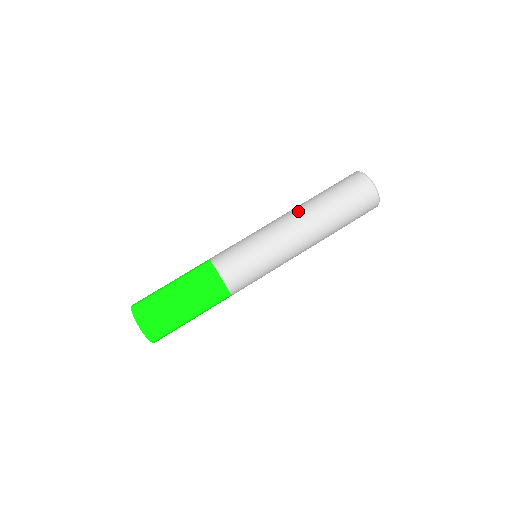
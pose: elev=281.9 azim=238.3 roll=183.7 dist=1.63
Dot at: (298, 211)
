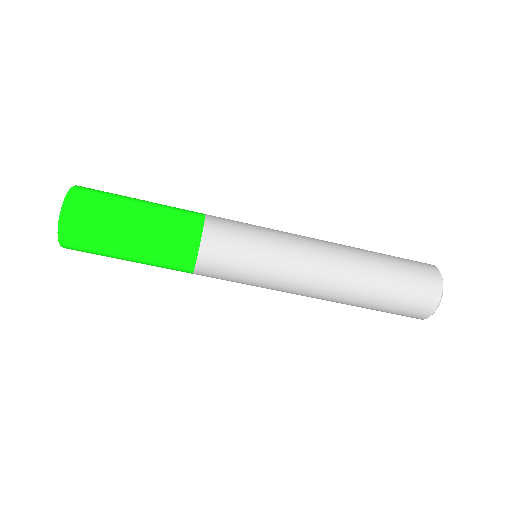
Dot at: (343, 261)
